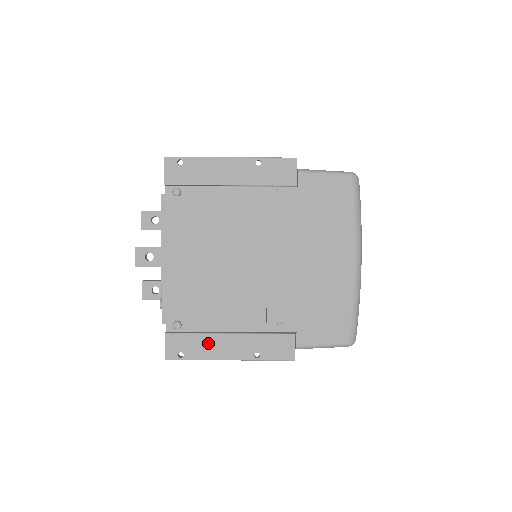
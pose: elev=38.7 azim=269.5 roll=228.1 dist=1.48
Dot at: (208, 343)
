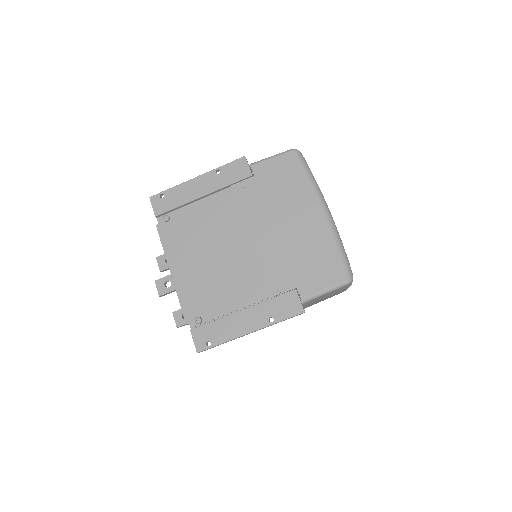
Dot at: (227, 325)
